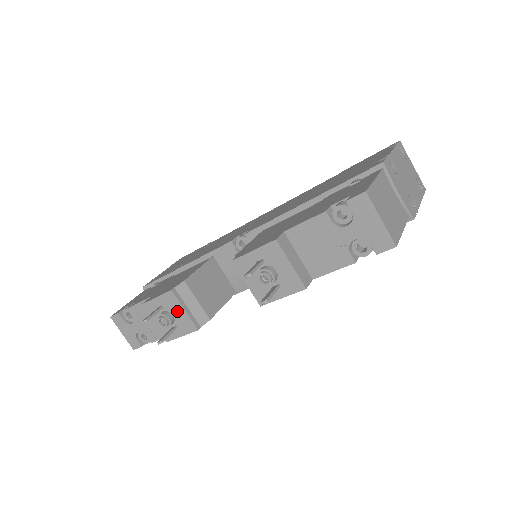
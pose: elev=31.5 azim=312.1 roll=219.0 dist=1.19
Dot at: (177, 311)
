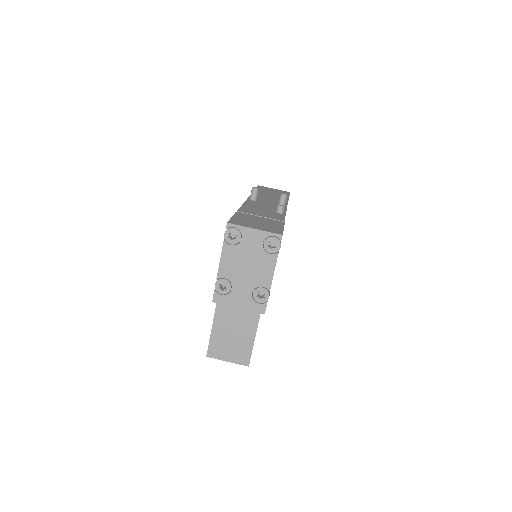
Dot at: occluded
